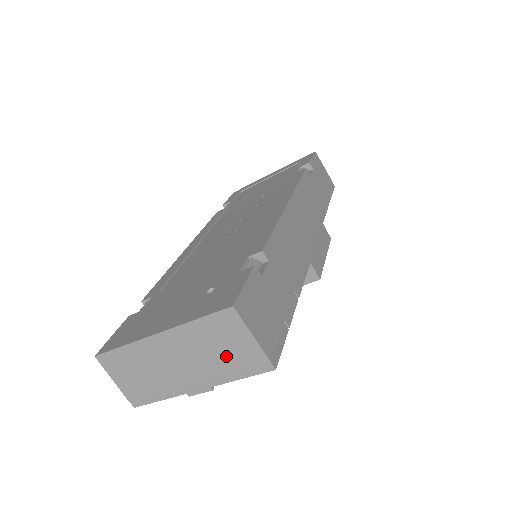
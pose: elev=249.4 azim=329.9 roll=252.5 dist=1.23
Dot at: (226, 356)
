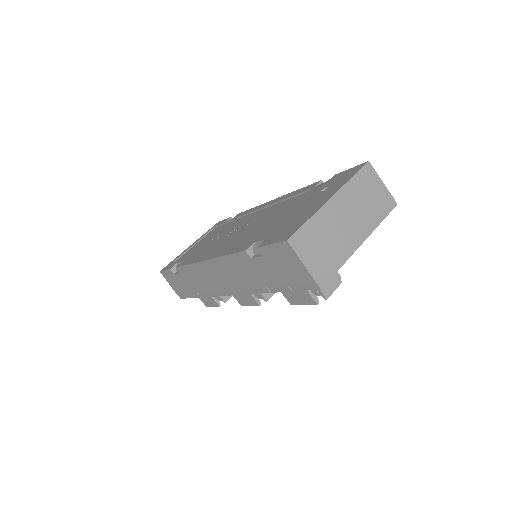
Dot at: (372, 203)
